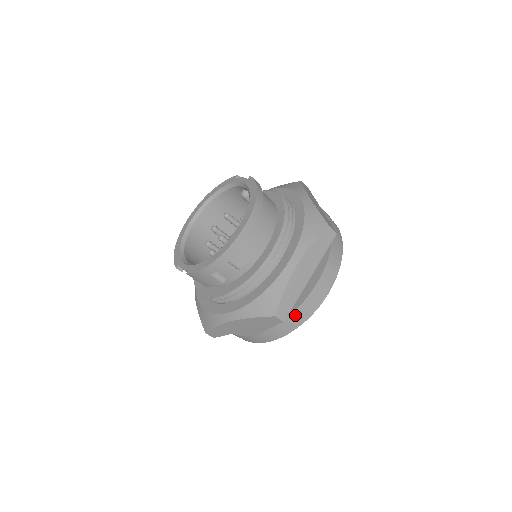
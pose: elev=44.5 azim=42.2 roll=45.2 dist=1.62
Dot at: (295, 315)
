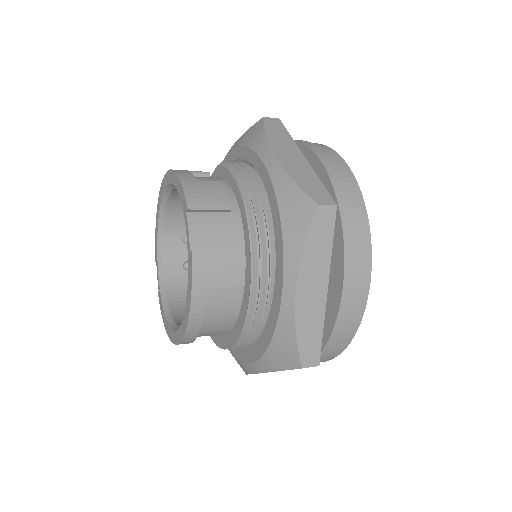
Dot at: occluded
